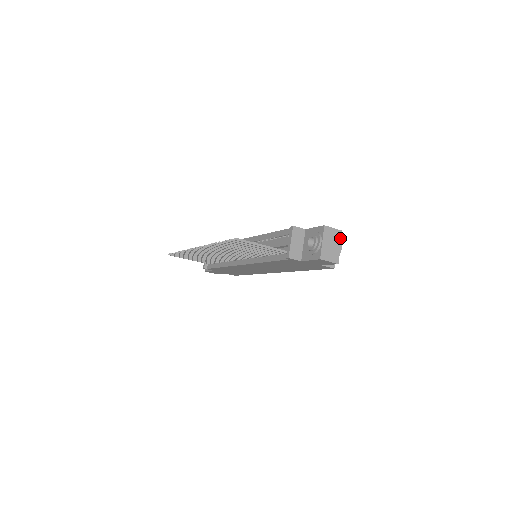
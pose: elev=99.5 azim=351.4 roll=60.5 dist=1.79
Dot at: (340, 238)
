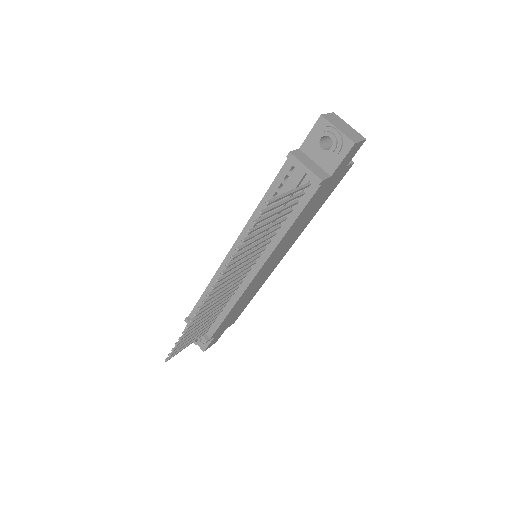
Dot at: (340, 119)
